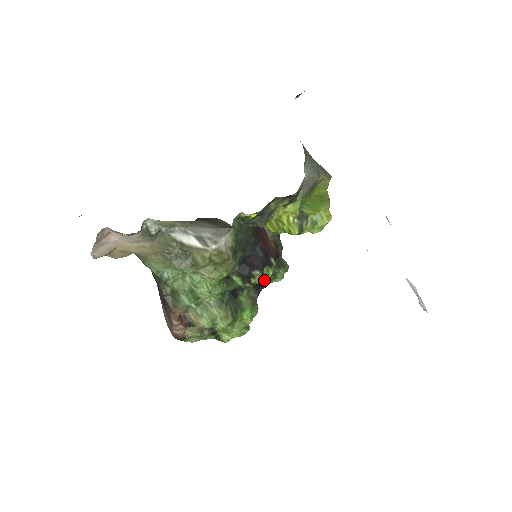
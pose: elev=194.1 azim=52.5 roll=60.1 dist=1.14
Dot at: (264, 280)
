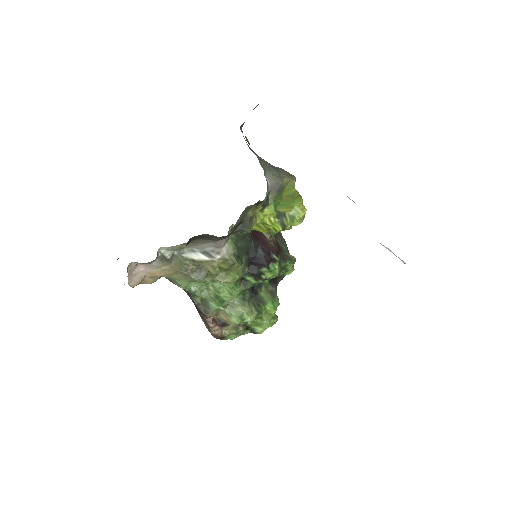
Dot at: (273, 274)
